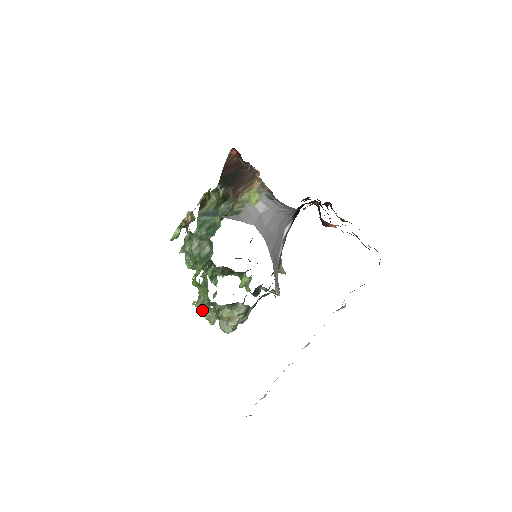
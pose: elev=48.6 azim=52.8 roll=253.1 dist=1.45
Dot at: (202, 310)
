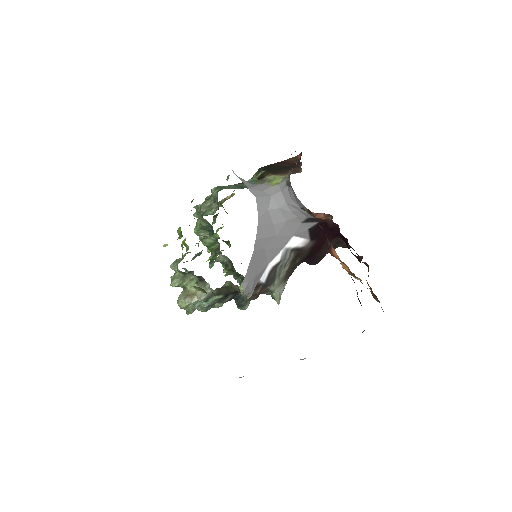
Dot at: (173, 267)
